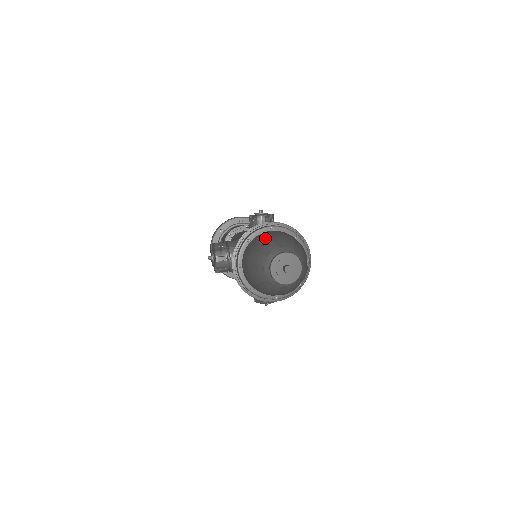
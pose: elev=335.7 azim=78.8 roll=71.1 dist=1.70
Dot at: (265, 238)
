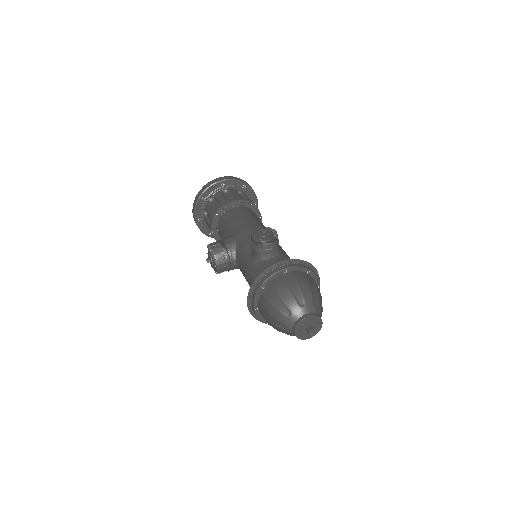
Dot at: (283, 293)
